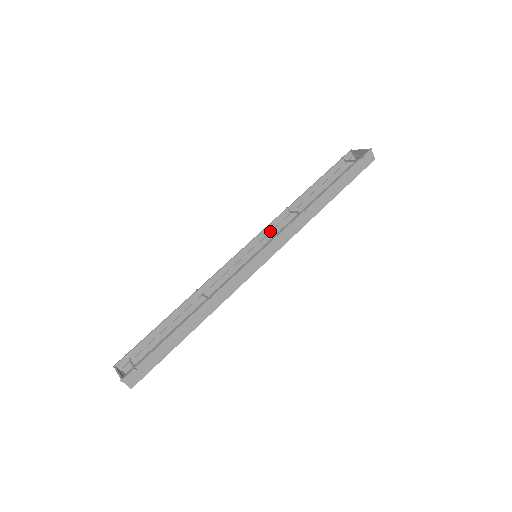
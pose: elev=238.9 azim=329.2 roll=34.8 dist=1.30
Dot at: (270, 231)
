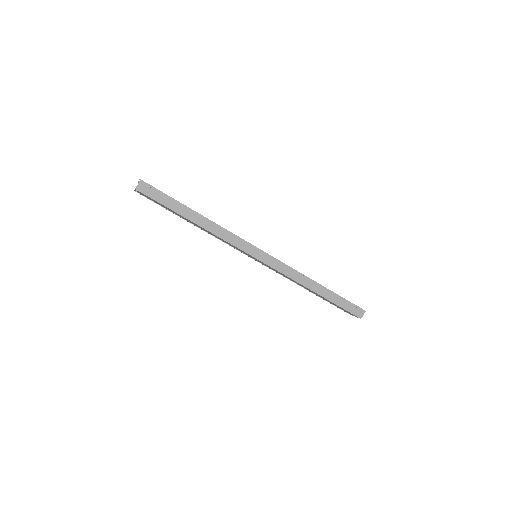
Dot at: occluded
